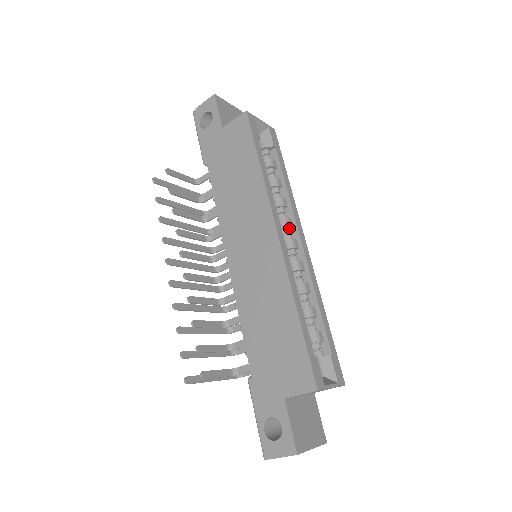
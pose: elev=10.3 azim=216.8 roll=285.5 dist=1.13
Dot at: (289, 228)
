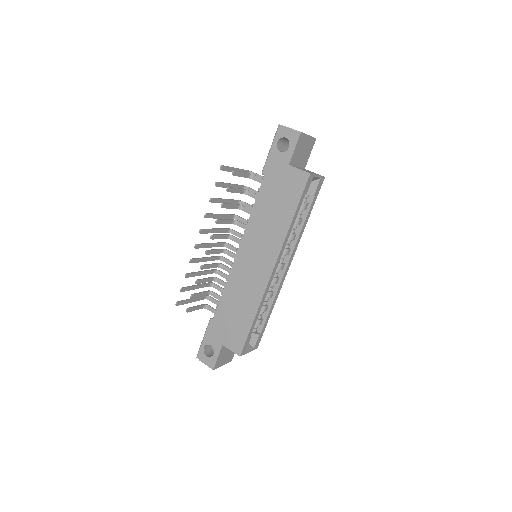
Dot at: (285, 255)
